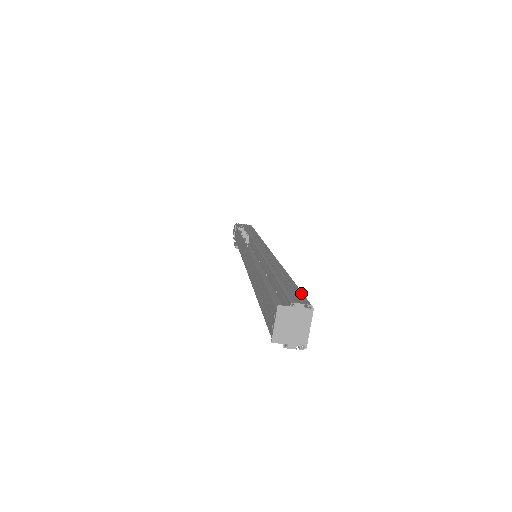
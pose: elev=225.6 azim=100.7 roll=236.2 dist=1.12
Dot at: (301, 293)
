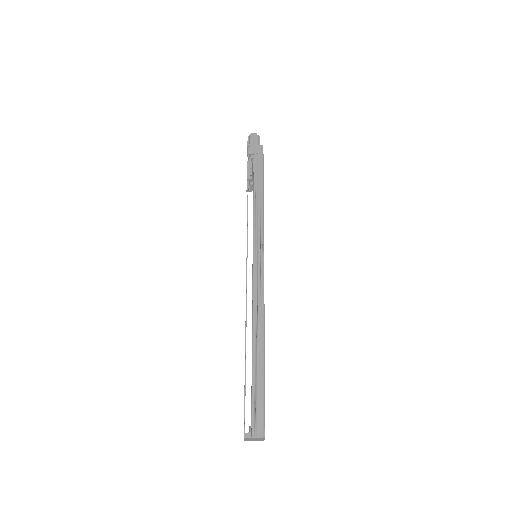
Dot at: (262, 413)
